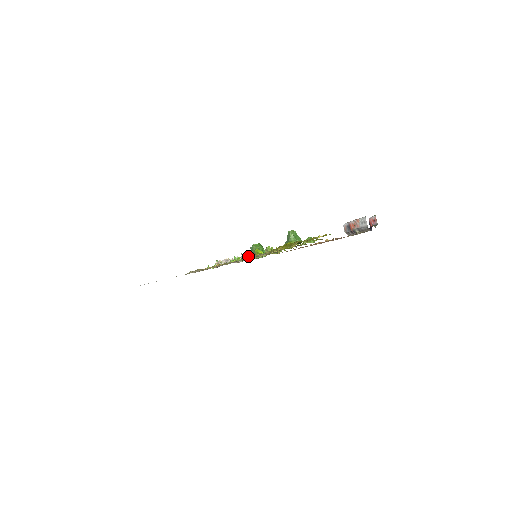
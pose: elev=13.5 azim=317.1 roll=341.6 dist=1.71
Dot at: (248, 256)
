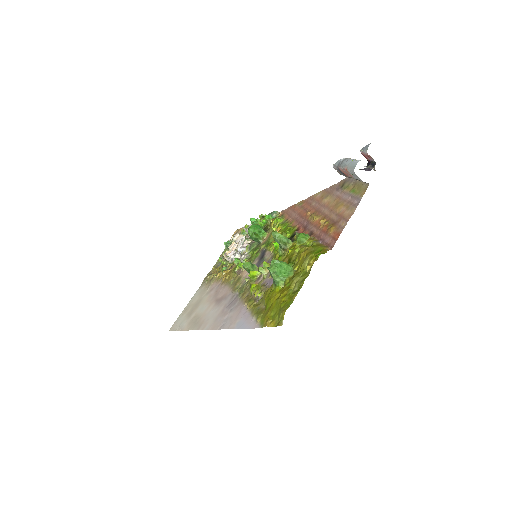
Dot at: occluded
